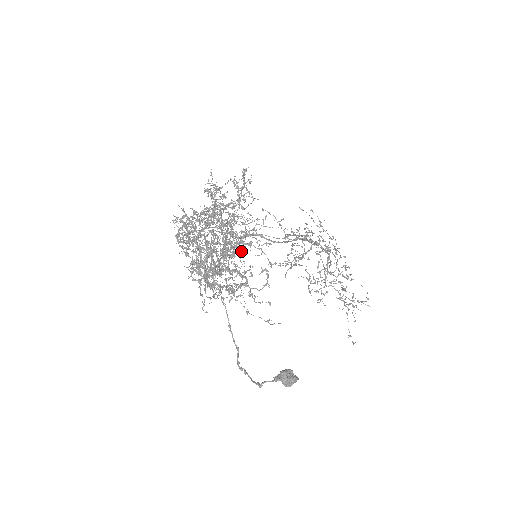
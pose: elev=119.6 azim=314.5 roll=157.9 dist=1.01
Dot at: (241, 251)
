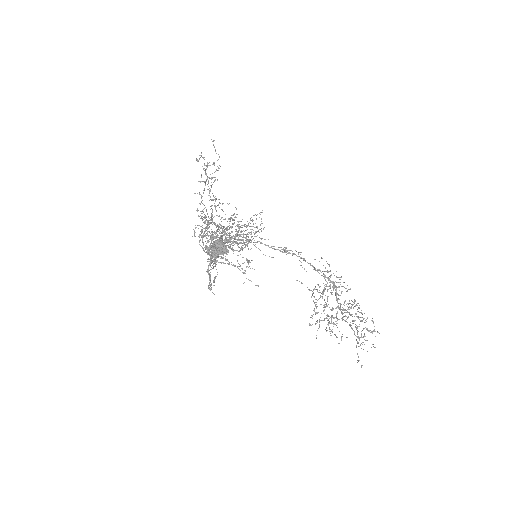
Dot at: (232, 227)
